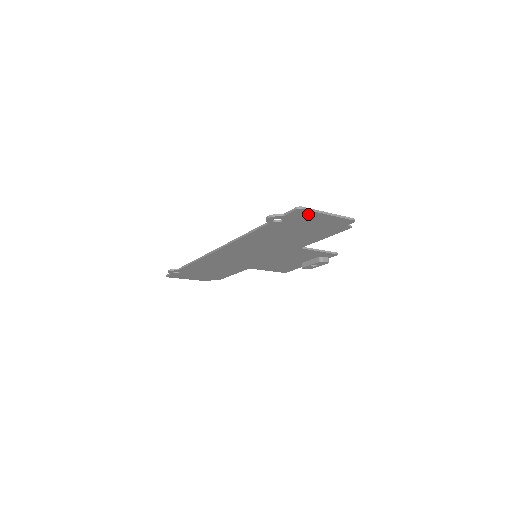
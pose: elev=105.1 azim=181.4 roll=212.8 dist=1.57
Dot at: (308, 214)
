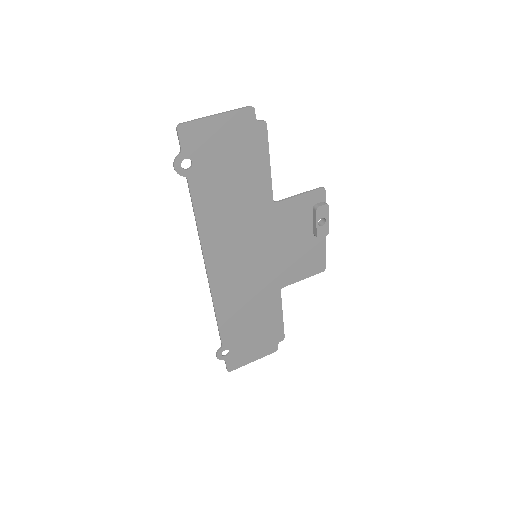
Dot at: (197, 130)
